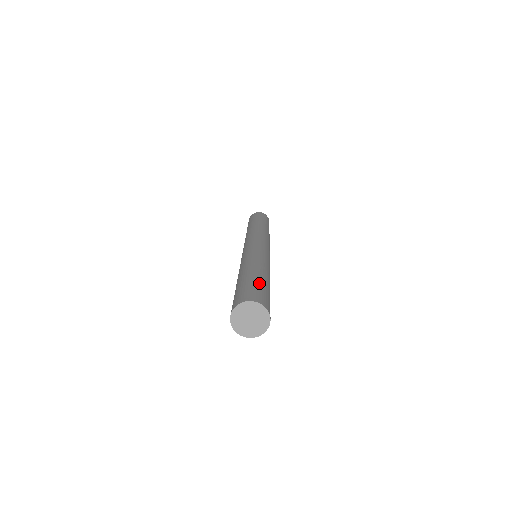
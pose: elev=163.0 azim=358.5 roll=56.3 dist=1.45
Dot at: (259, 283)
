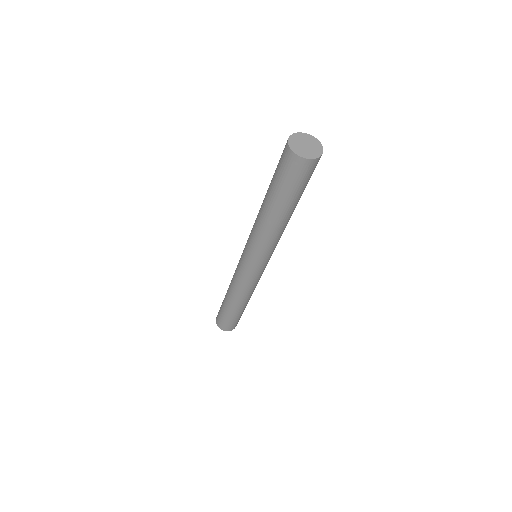
Dot at: occluded
